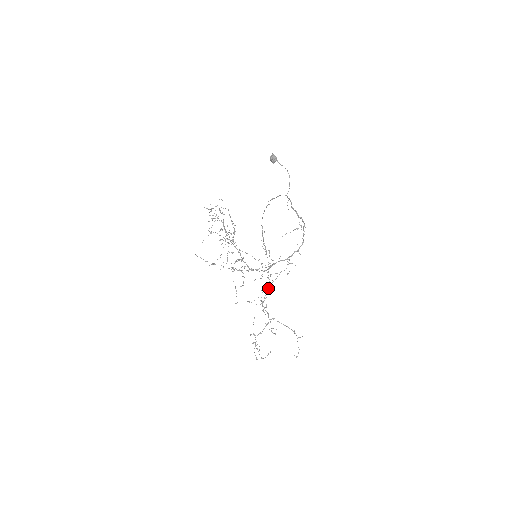
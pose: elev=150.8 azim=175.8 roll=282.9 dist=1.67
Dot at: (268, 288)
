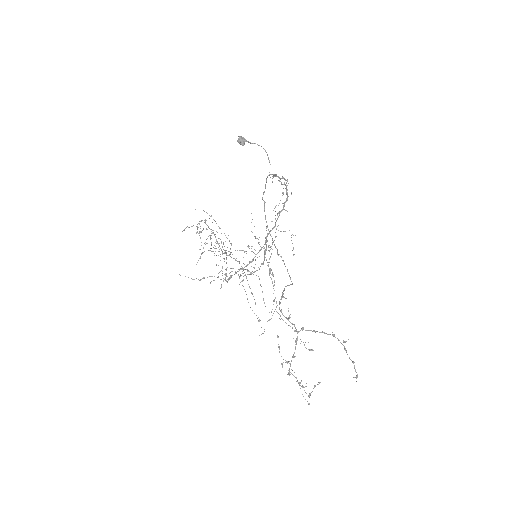
Dot at: (274, 282)
